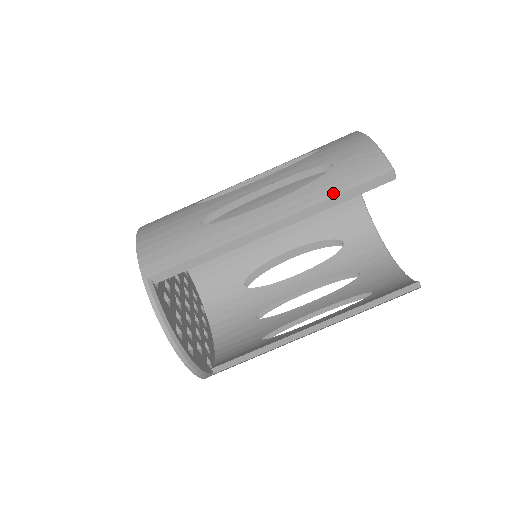
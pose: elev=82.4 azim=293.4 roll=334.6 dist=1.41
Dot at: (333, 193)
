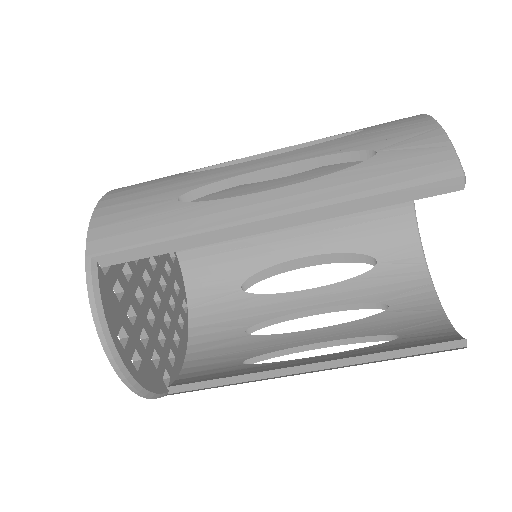
Dot at: (366, 192)
